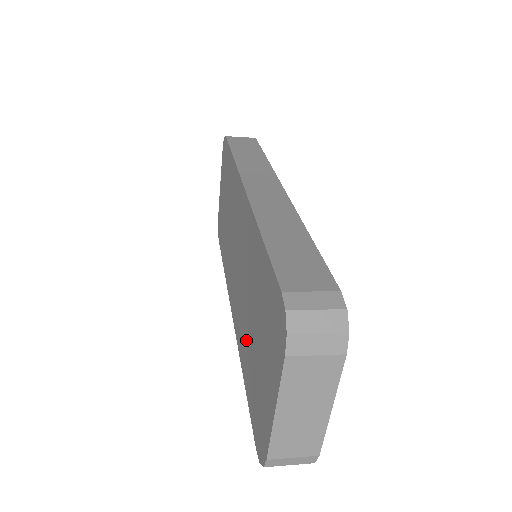
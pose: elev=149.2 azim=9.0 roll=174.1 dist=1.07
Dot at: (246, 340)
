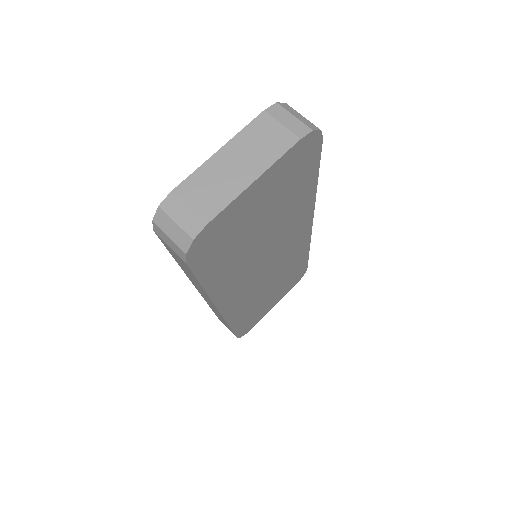
Dot at: occluded
